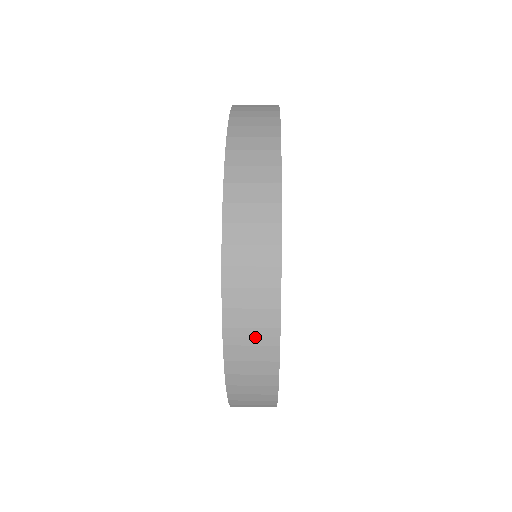
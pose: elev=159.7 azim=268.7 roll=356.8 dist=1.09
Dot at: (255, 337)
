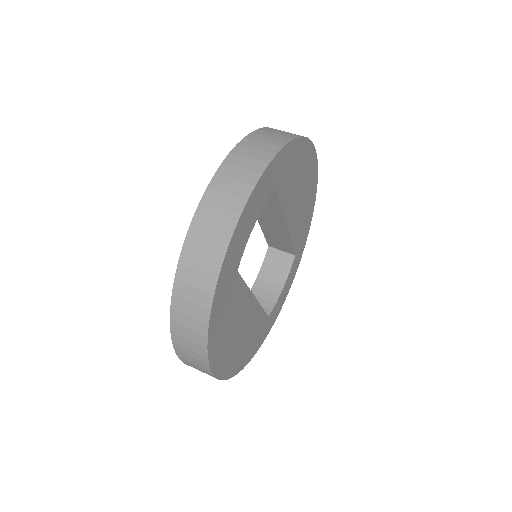
Dot at: occluded
